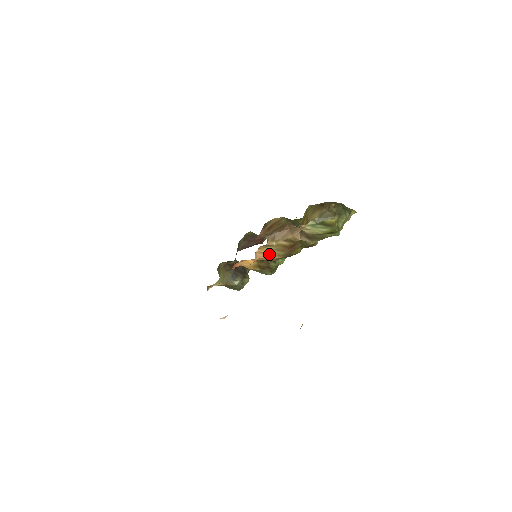
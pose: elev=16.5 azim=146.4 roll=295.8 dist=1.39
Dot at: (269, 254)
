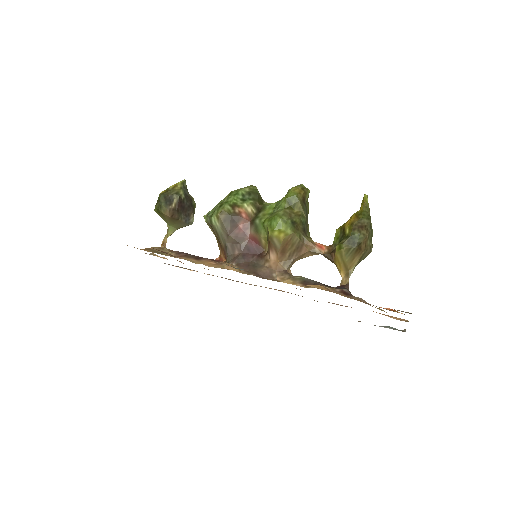
Dot at: occluded
